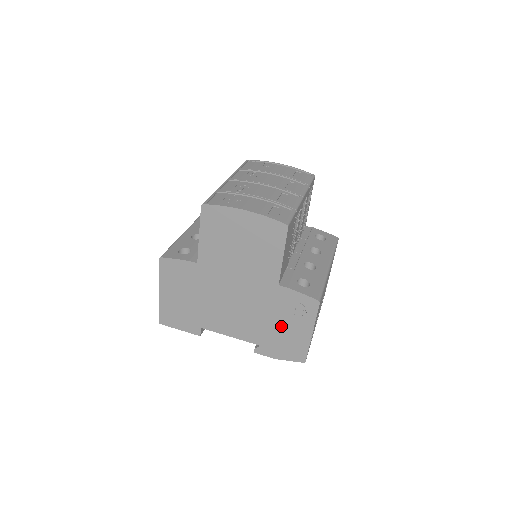
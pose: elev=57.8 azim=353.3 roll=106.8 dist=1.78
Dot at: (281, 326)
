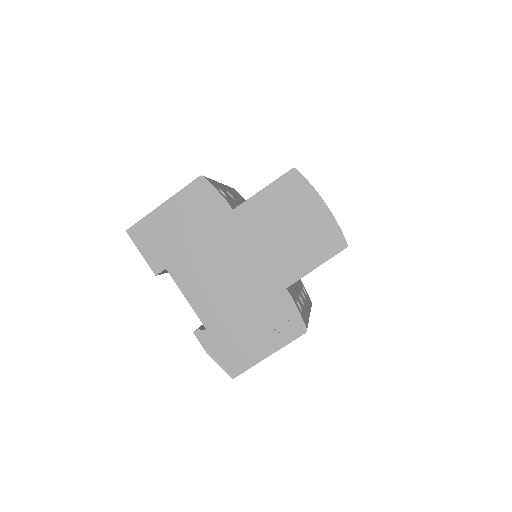
Dot at: (248, 327)
